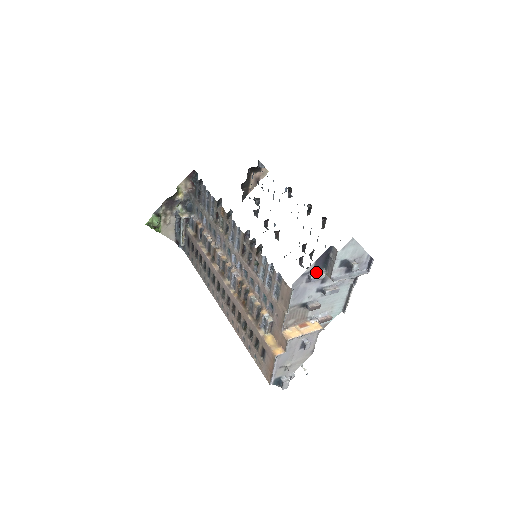
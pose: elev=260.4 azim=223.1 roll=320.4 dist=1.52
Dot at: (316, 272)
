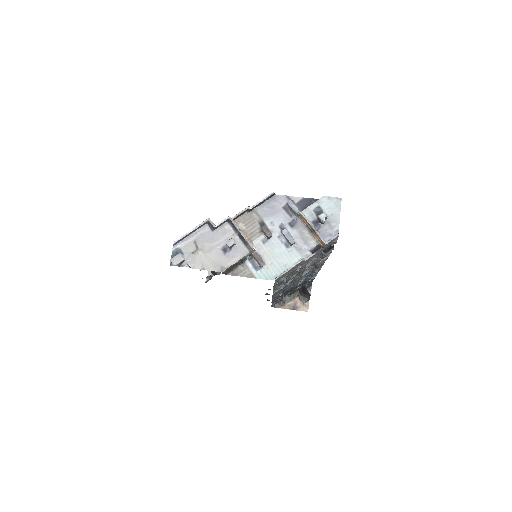
Dot at: (296, 207)
